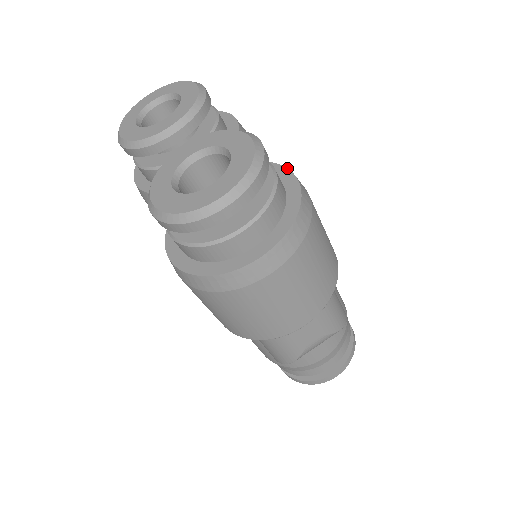
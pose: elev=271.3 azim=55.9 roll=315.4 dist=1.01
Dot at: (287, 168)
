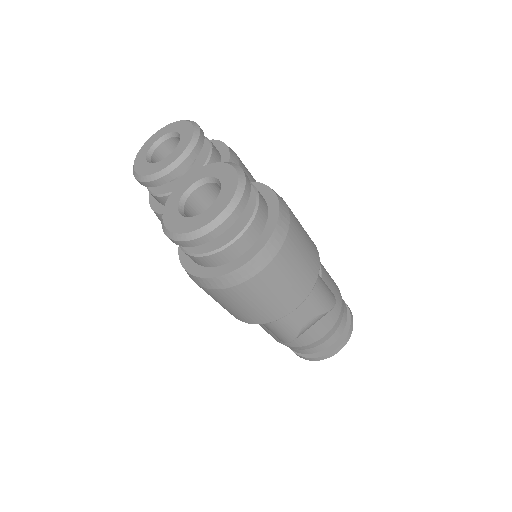
Dot at: (268, 186)
